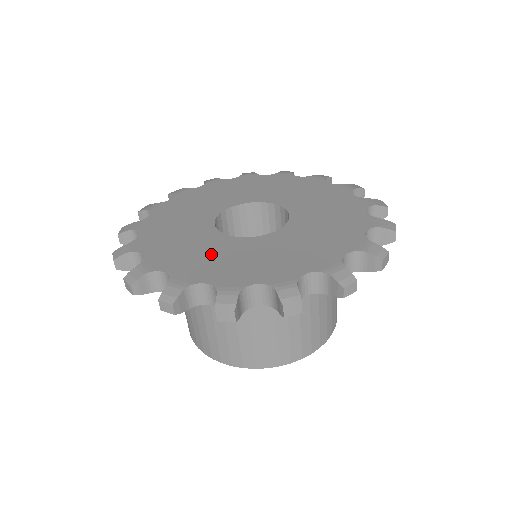
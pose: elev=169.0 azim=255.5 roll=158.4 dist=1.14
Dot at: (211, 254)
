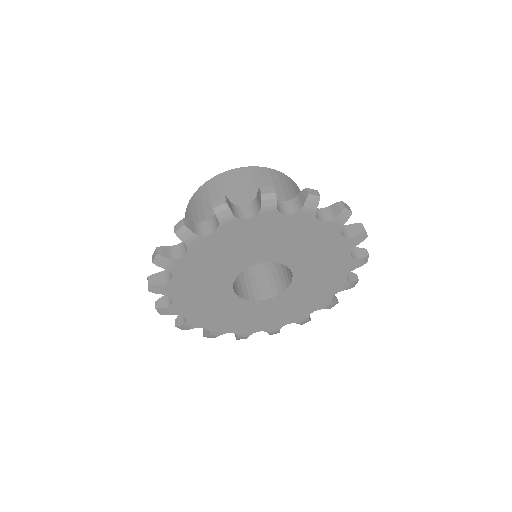
Dot at: (251, 317)
